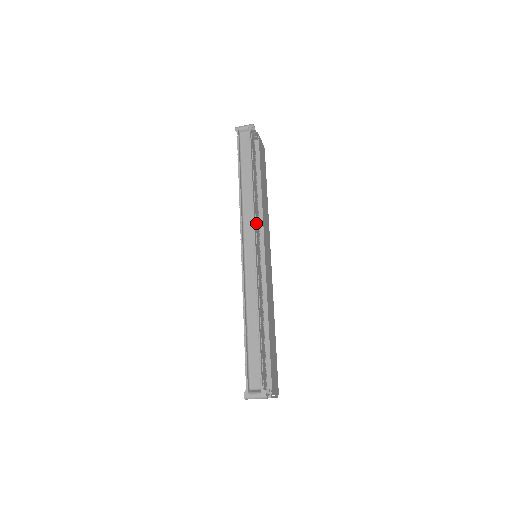
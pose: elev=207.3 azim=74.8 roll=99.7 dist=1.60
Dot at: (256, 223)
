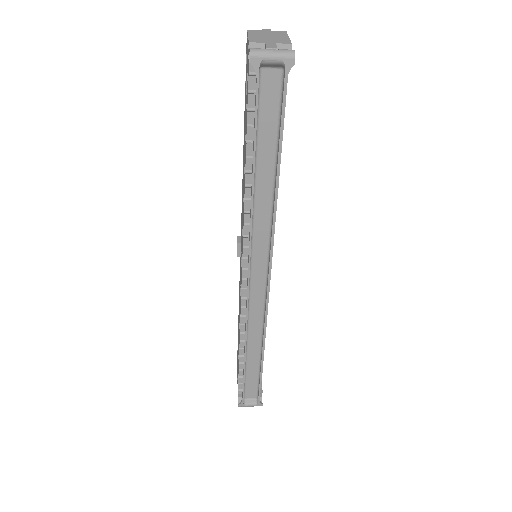
Dot at: occluded
